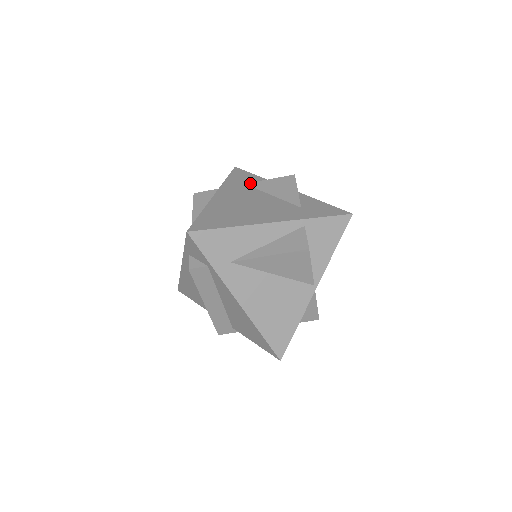
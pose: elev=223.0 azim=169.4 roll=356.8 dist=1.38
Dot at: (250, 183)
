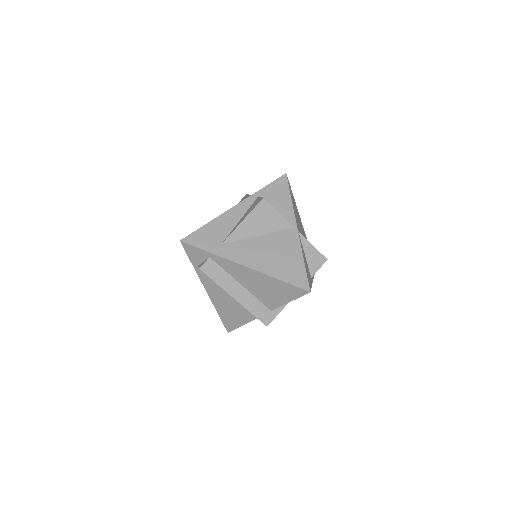
Dot at: occluded
